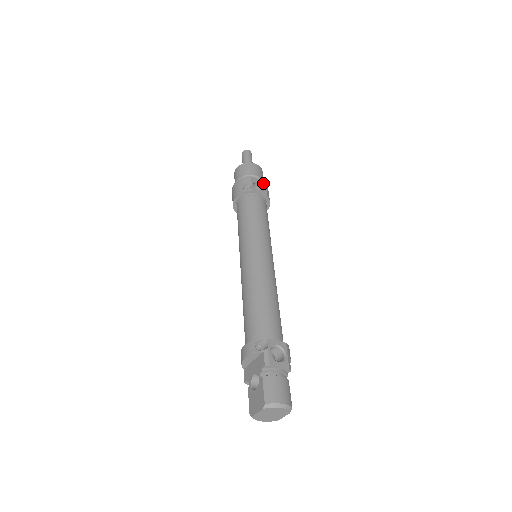
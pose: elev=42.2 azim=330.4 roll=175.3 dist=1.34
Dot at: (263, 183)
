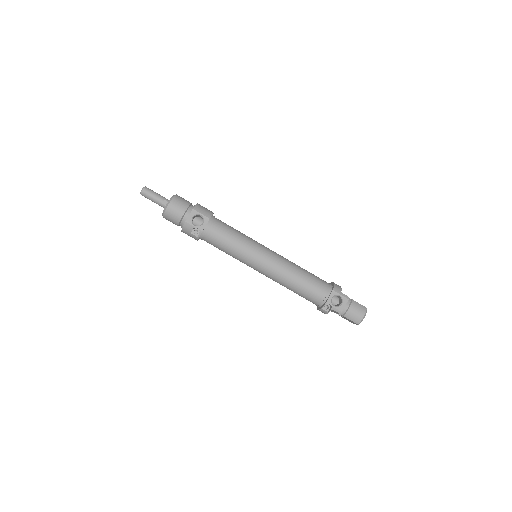
Dot at: (194, 213)
